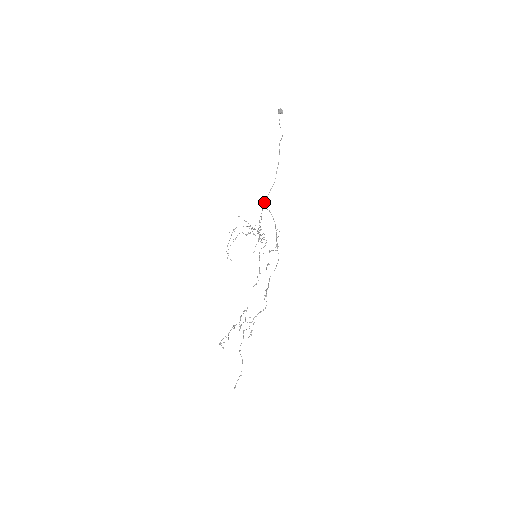
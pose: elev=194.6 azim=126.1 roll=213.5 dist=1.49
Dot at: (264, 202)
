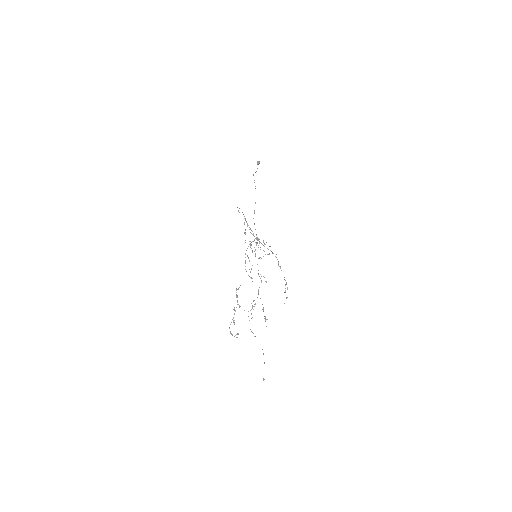
Dot at: occluded
